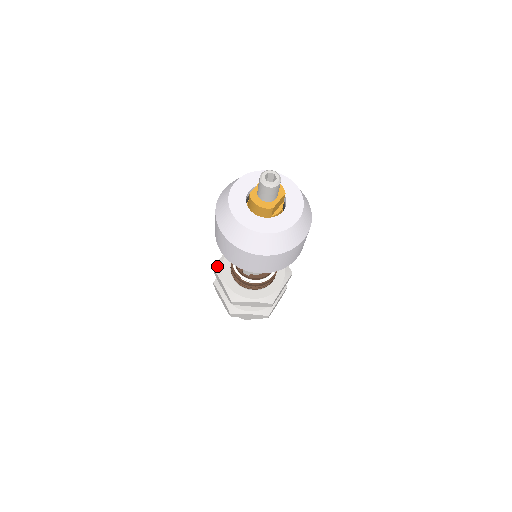
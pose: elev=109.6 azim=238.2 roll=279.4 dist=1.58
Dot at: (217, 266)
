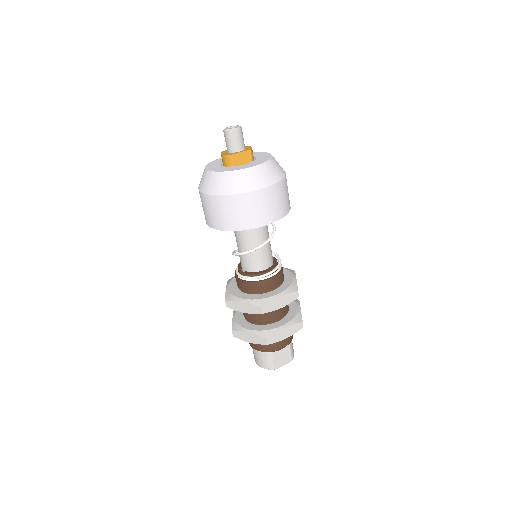
Dot at: (231, 278)
